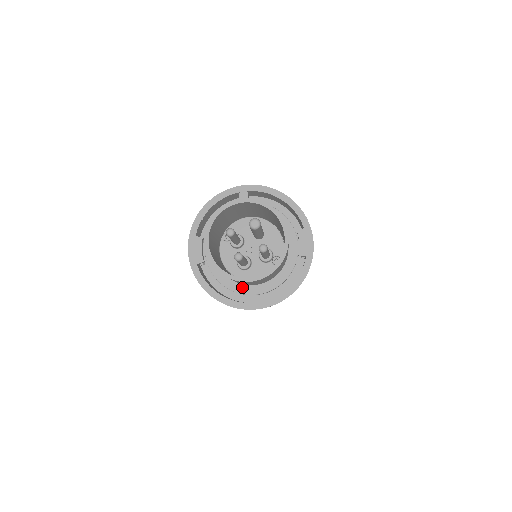
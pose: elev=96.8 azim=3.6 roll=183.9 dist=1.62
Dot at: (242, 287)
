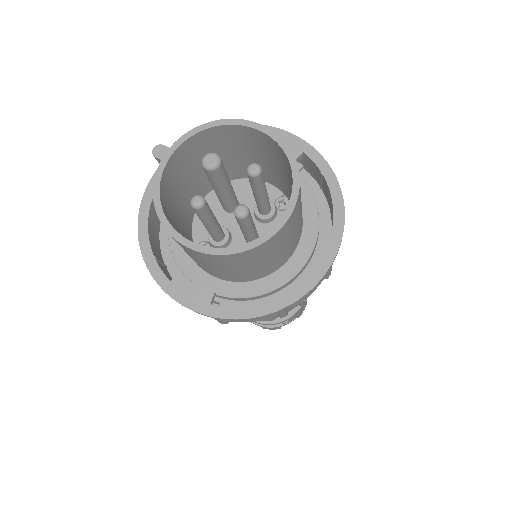
Dot at: (287, 268)
